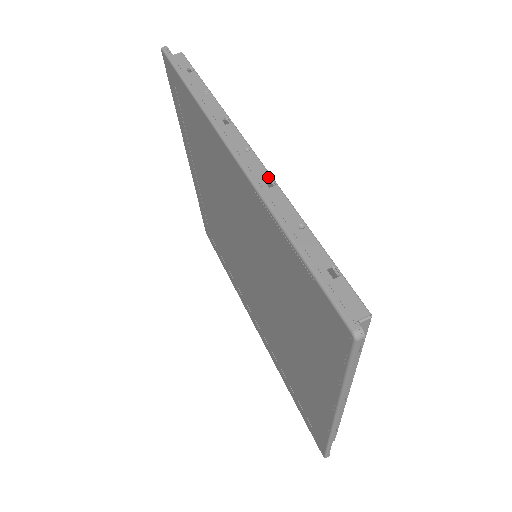
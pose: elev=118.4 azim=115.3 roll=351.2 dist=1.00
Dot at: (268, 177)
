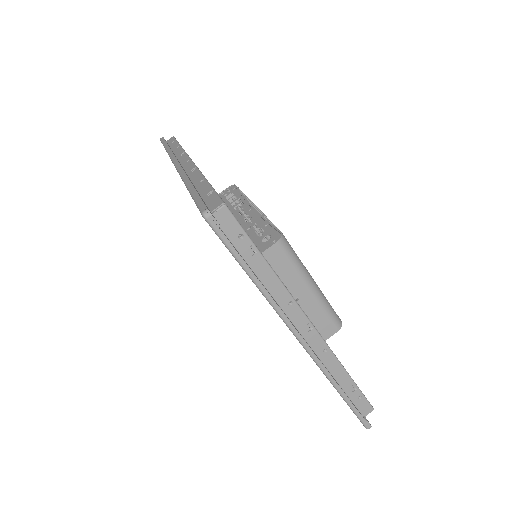
Dot at: (194, 167)
